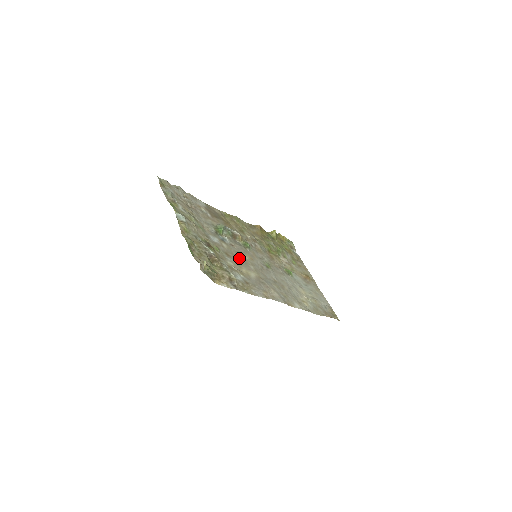
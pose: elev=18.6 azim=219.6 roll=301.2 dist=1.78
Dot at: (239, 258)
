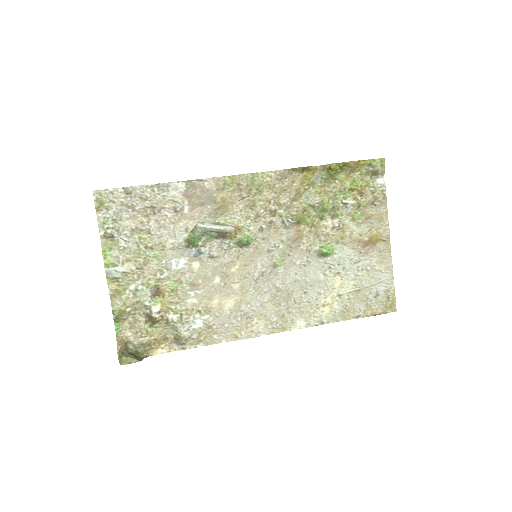
Dot at: (215, 280)
